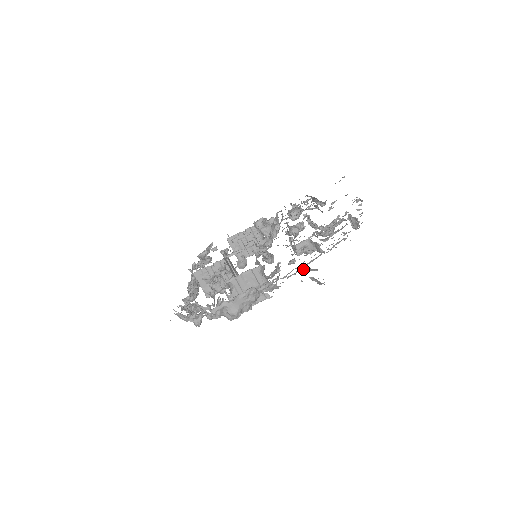
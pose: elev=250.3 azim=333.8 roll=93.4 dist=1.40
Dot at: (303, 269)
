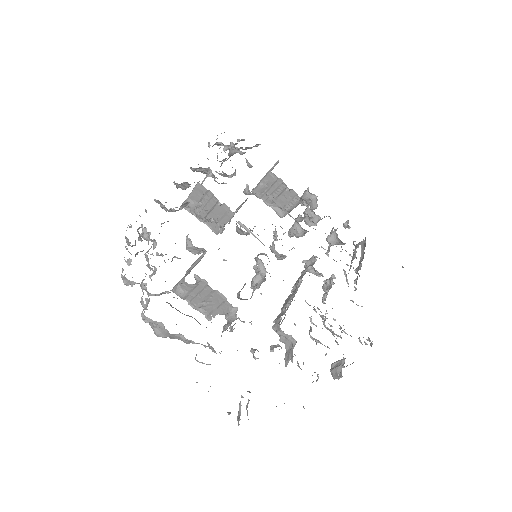
Dot at: occluded
